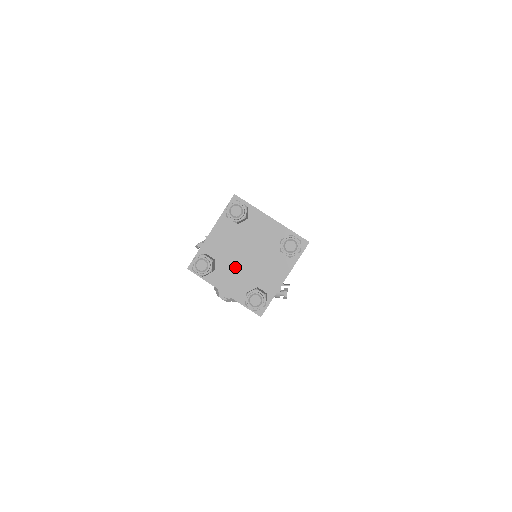
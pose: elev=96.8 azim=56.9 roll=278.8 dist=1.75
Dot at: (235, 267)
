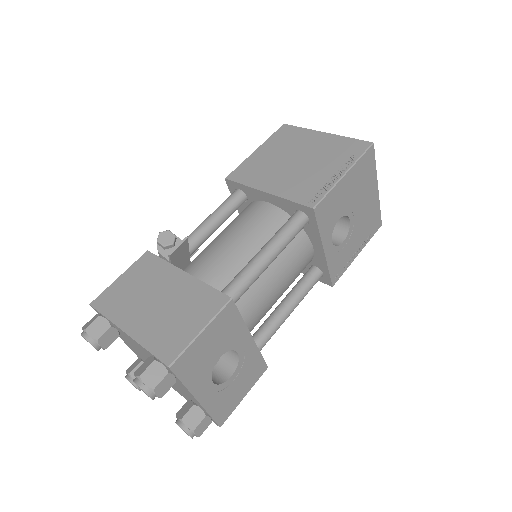
Dot at: (139, 353)
